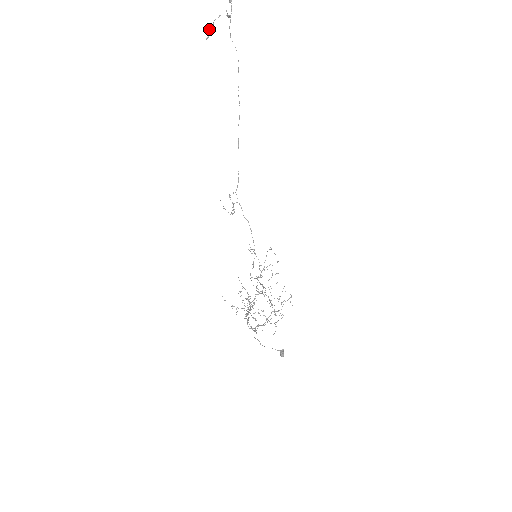
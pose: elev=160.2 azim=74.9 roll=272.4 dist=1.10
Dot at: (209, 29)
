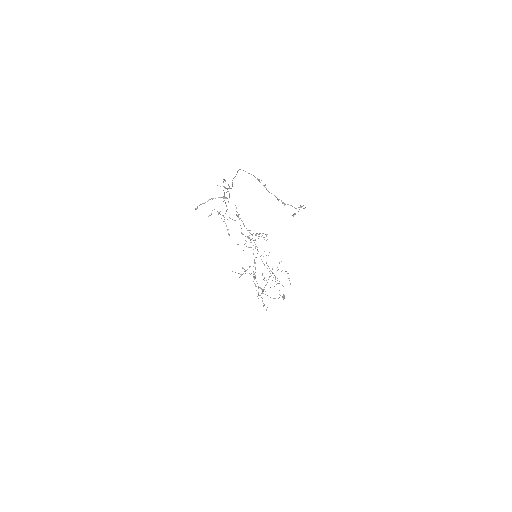
Dot at: occluded
